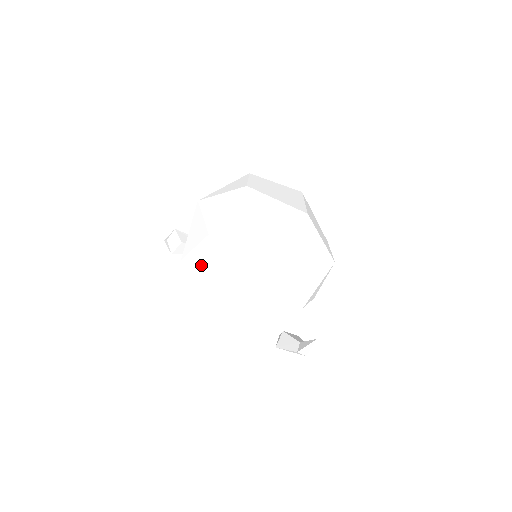
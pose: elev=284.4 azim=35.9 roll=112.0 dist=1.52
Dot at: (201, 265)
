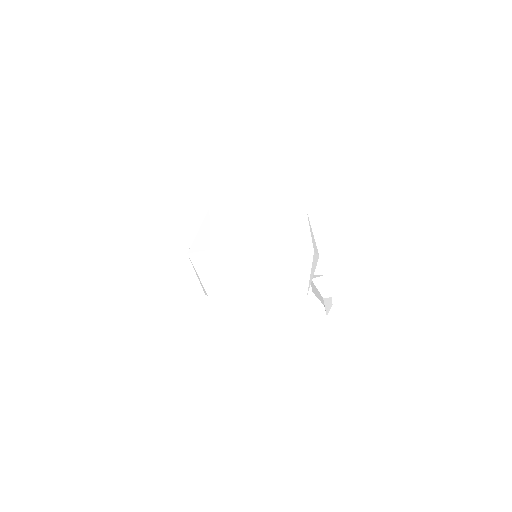
Dot at: occluded
